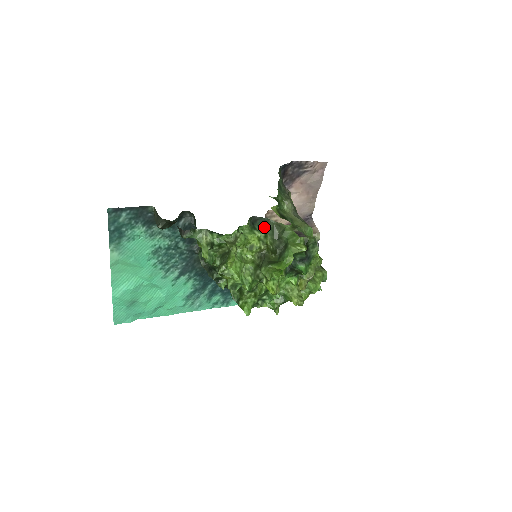
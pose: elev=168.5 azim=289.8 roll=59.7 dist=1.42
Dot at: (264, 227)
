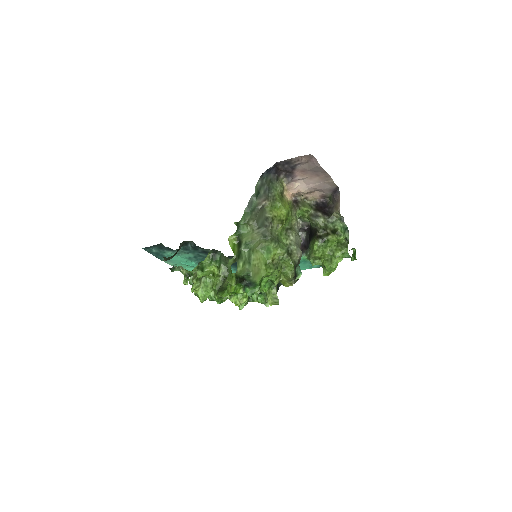
Dot at: (221, 257)
